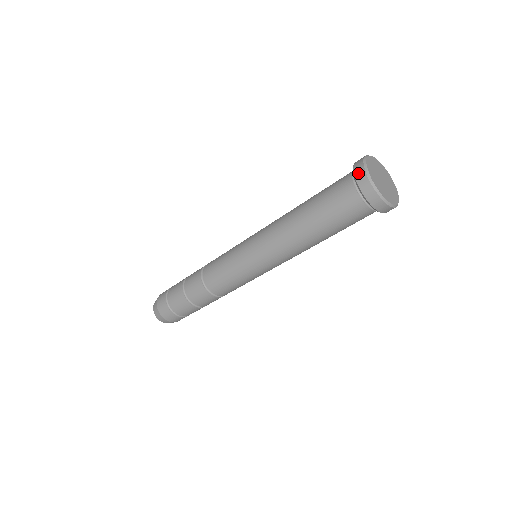
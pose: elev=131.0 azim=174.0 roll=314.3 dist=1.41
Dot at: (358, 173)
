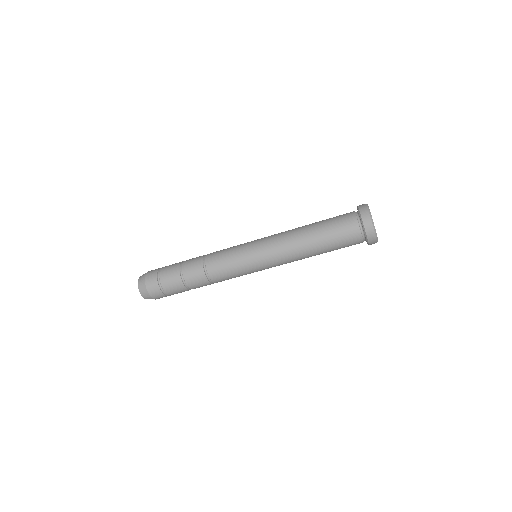
Dot at: (365, 216)
